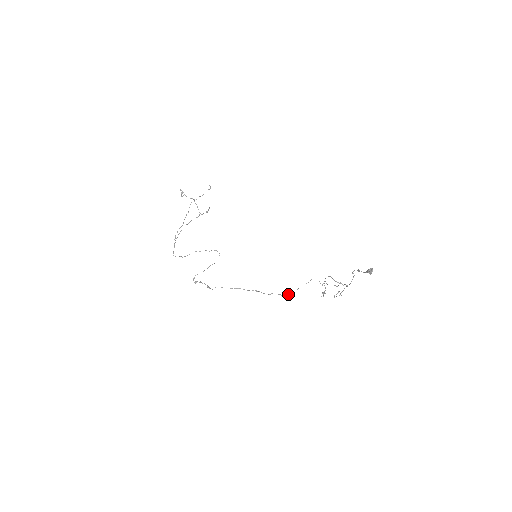
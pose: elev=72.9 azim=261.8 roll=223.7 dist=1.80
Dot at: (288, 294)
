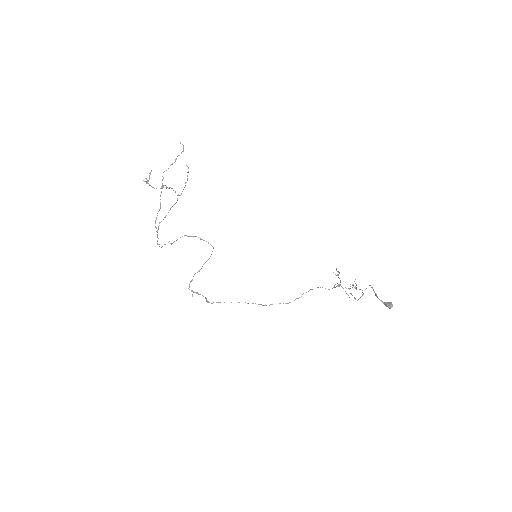
Dot at: (295, 299)
